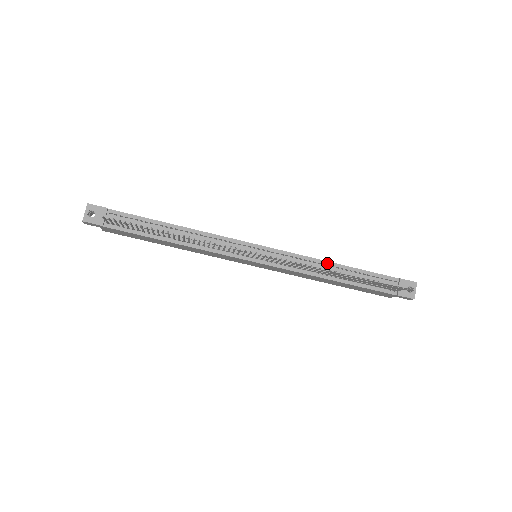
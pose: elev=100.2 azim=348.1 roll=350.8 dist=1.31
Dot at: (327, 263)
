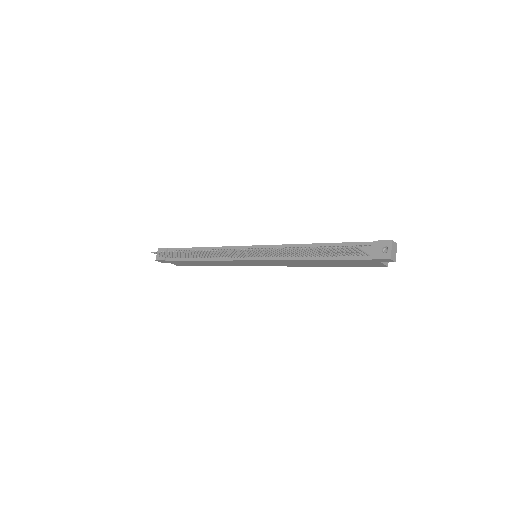
Dot at: (304, 245)
